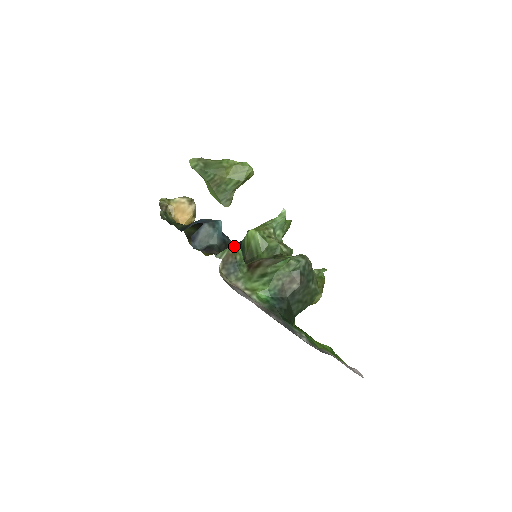
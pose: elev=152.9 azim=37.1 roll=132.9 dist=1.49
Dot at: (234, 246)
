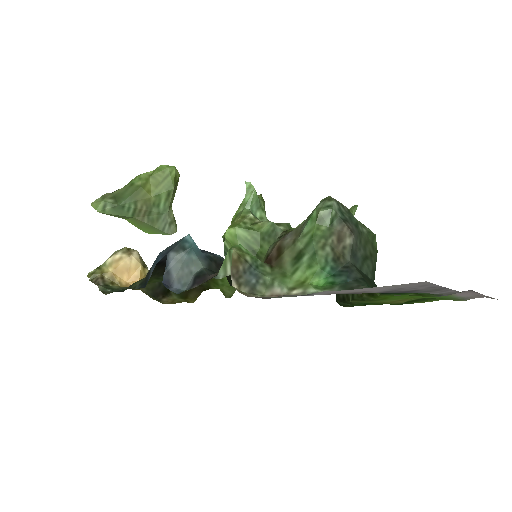
Dot at: (232, 247)
